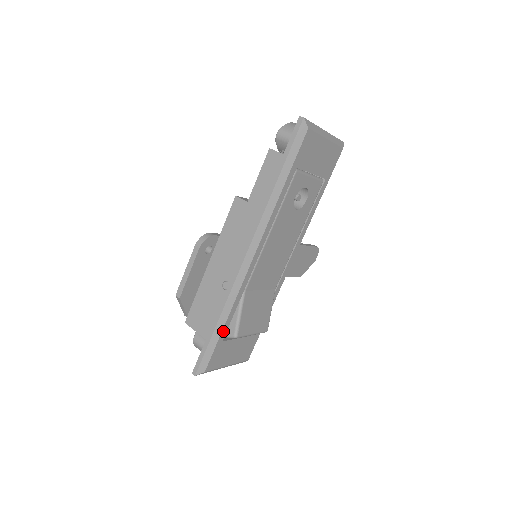
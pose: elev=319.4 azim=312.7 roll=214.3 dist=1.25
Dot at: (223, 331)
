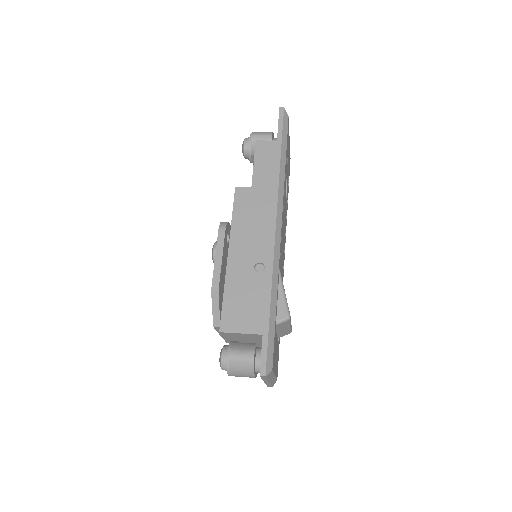
Dot at: (275, 314)
